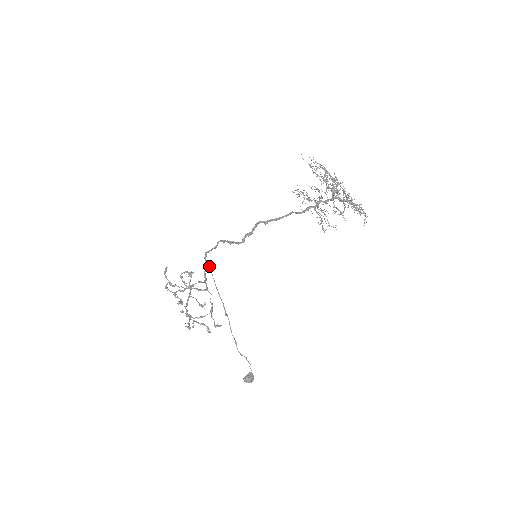
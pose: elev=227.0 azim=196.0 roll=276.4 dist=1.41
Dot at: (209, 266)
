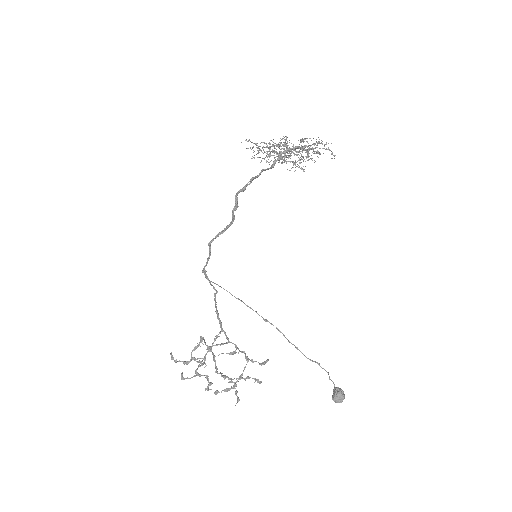
Dot at: (215, 283)
